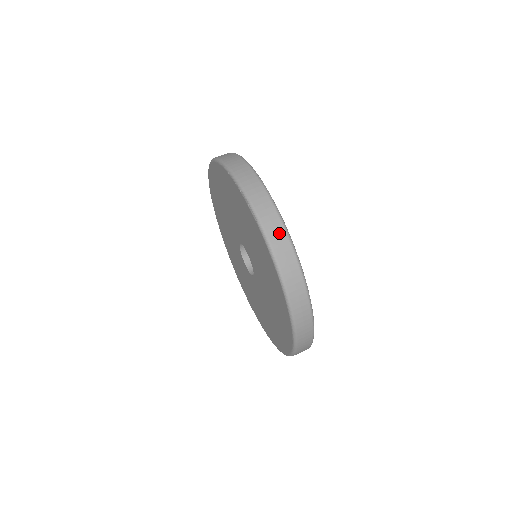
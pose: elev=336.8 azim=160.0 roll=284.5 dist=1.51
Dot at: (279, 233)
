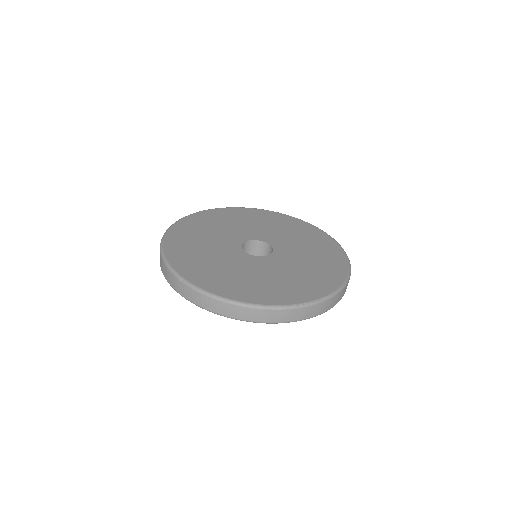
Dot at: (334, 300)
